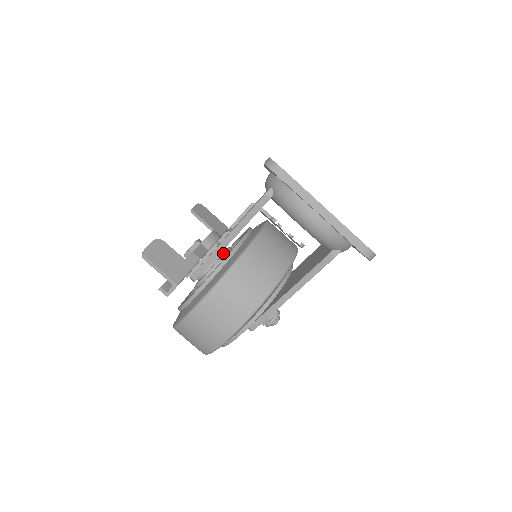
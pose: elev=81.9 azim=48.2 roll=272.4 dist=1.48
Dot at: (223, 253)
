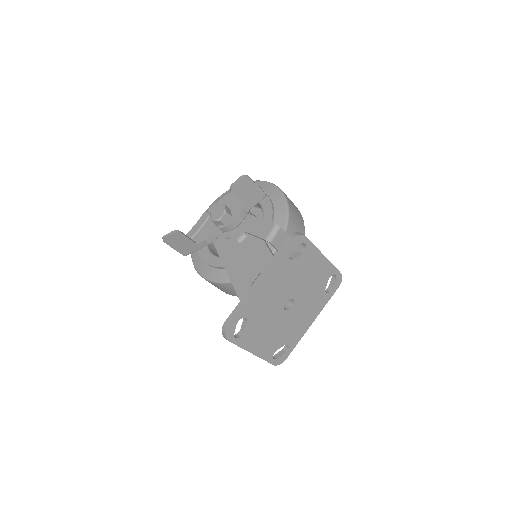
Dot at: occluded
